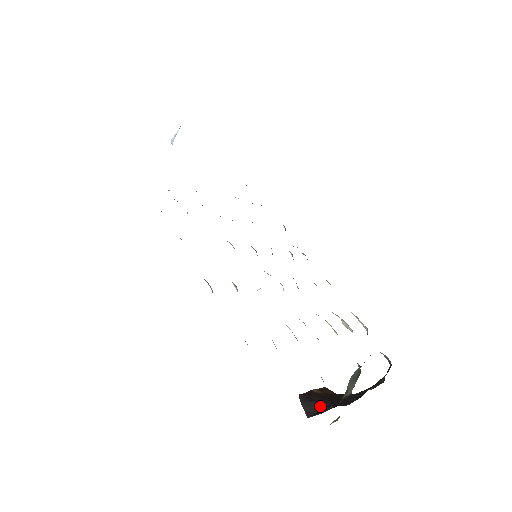
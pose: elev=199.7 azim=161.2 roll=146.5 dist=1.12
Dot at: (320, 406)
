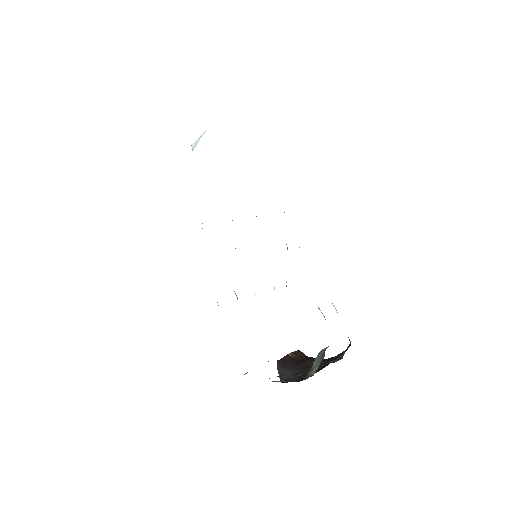
Dot at: (291, 373)
